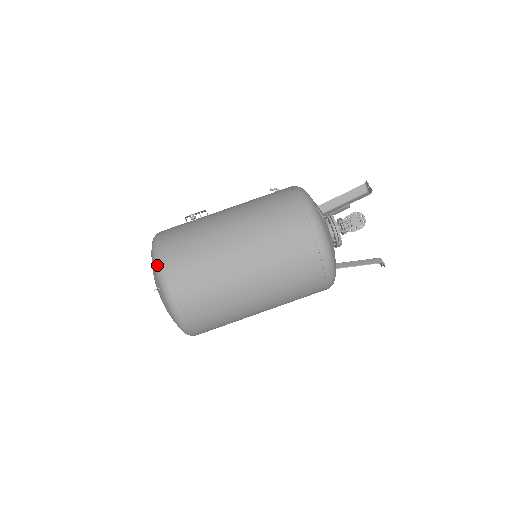
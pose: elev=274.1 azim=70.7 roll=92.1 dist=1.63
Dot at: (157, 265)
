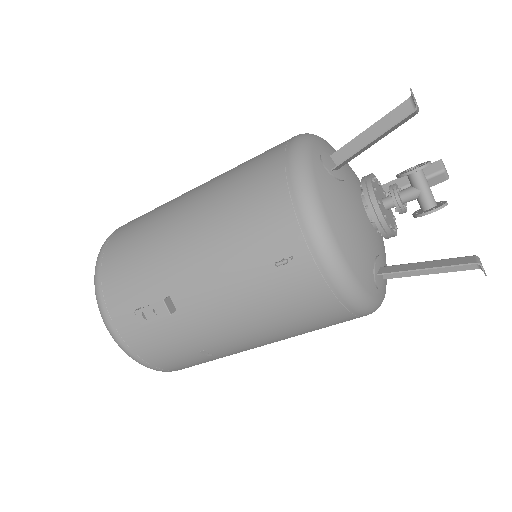
Dot at: occluded
